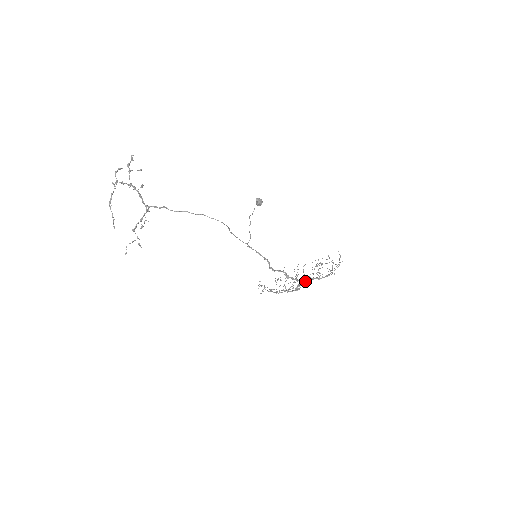
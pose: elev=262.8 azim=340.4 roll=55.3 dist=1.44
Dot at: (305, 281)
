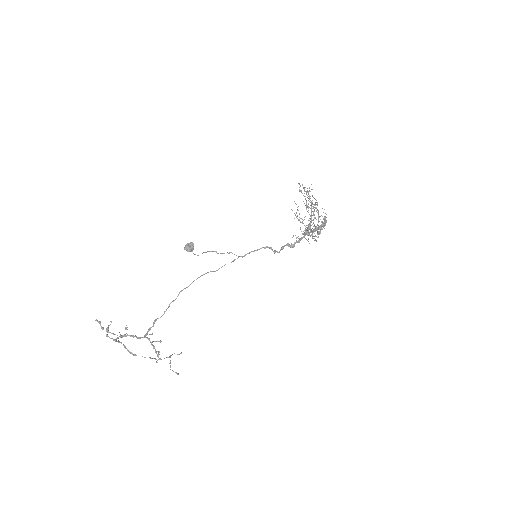
Dot at: occluded
